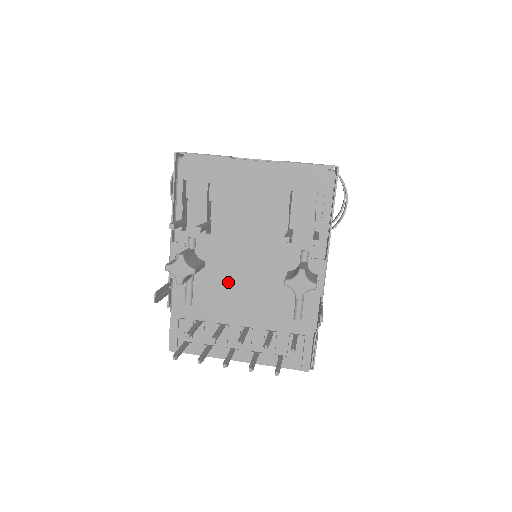
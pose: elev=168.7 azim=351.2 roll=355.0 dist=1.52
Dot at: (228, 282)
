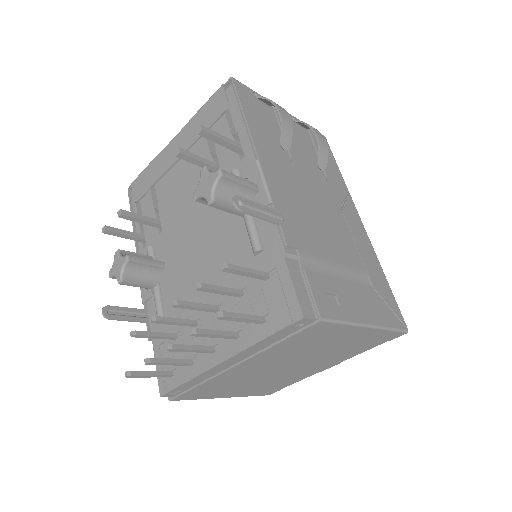
Dot at: (186, 267)
